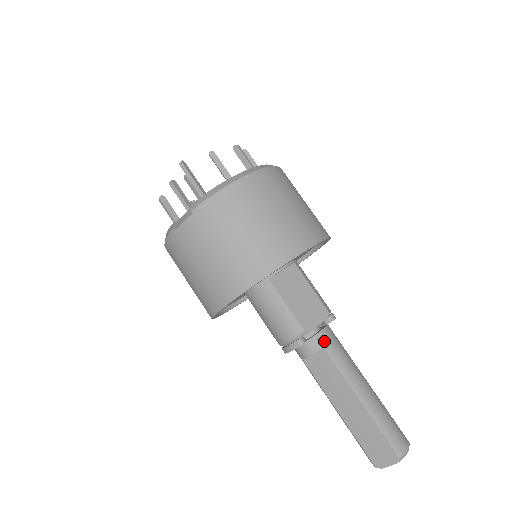
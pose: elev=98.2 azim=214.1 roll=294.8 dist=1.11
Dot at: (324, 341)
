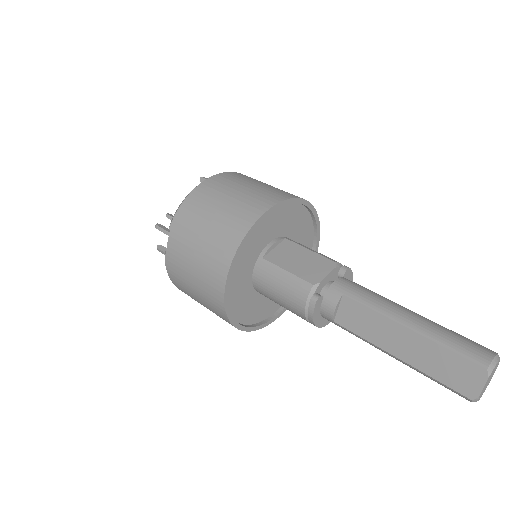
Dot at: (341, 288)
